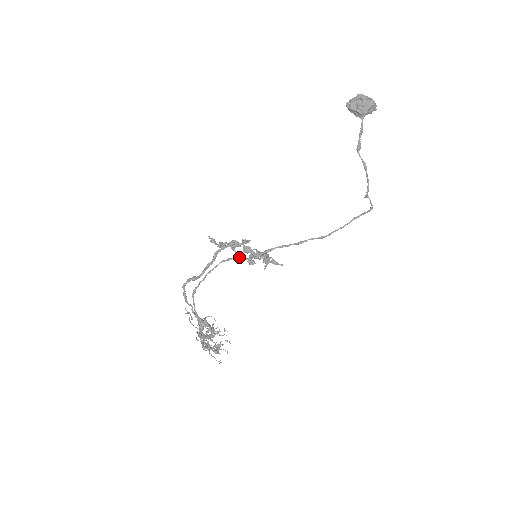
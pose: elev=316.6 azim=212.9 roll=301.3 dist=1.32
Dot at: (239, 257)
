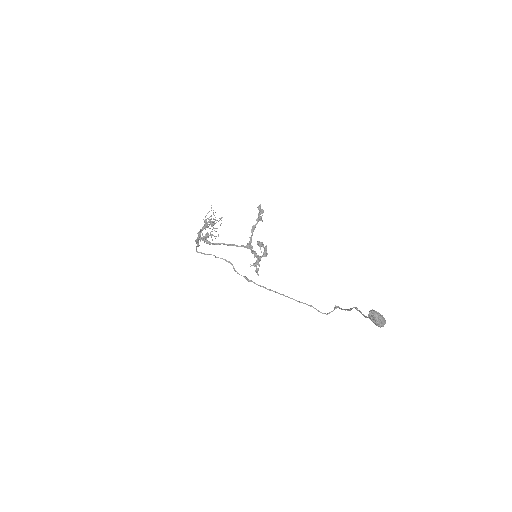
Dot at: occluded
